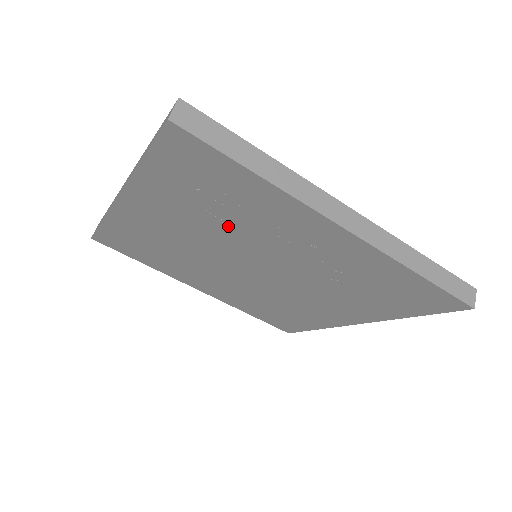
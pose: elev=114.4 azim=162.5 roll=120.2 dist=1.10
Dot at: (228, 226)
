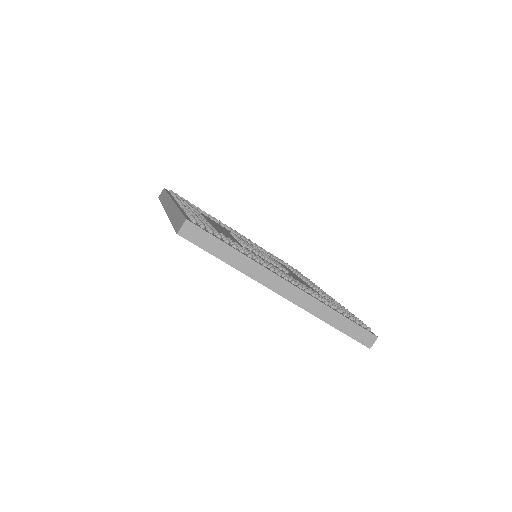
Dot at: occluded
